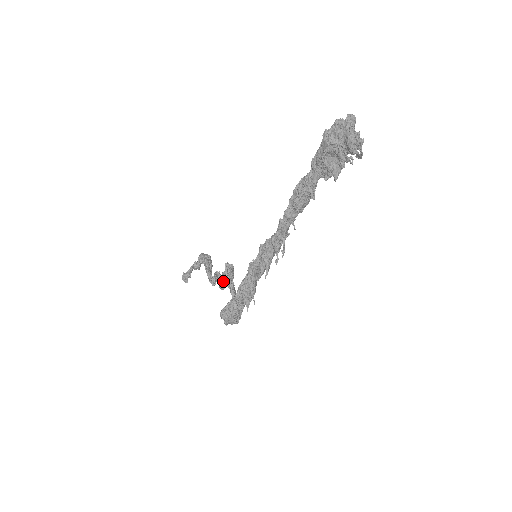
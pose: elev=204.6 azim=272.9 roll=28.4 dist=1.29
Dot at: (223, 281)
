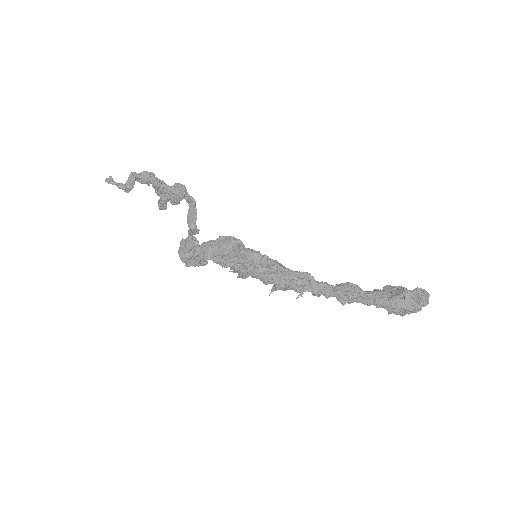
Dot at: (169, 199)
